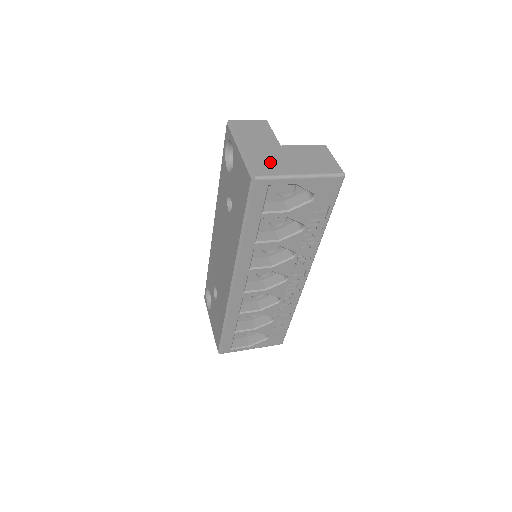
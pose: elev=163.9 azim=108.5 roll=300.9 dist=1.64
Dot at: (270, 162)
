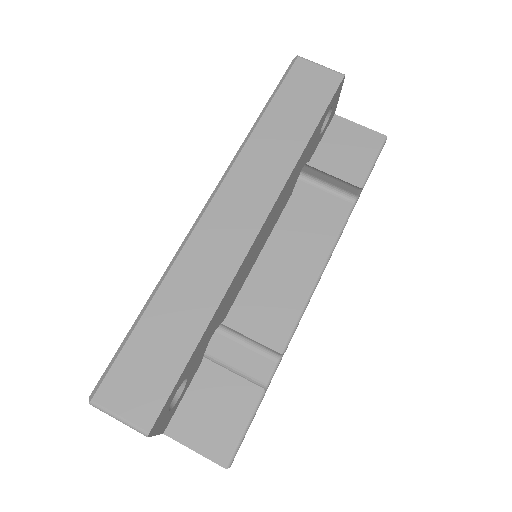
Dot at: occluded
